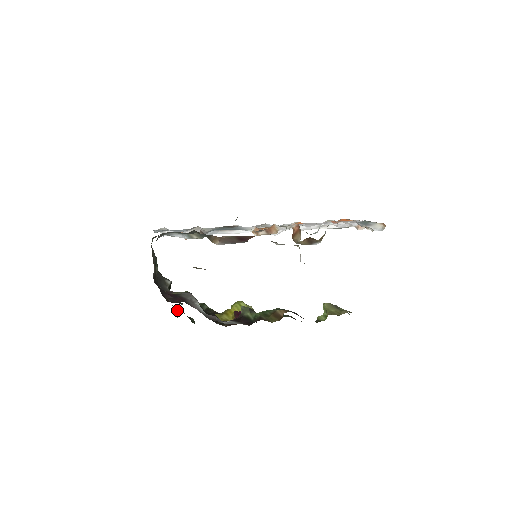
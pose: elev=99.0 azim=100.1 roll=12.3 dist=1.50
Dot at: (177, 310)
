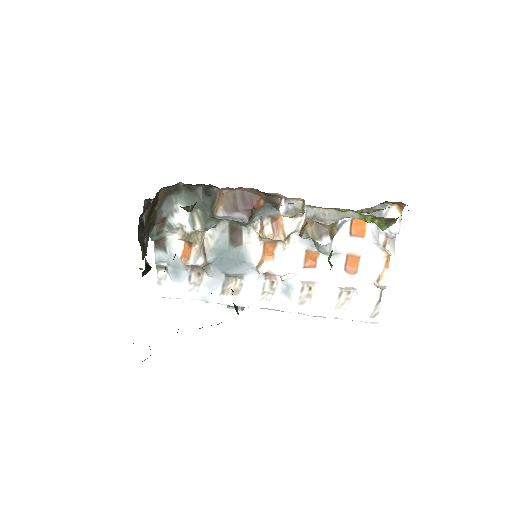
Dot at: occluded
